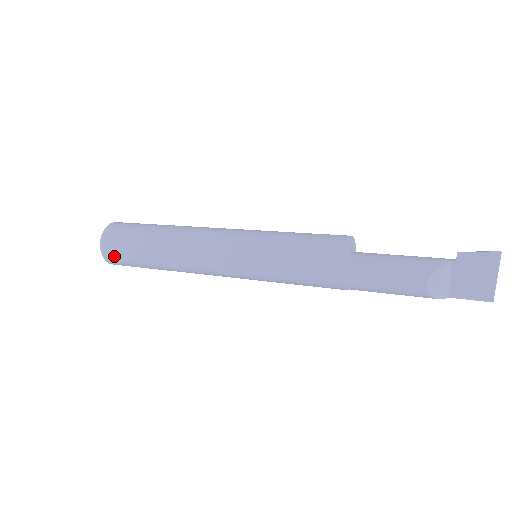
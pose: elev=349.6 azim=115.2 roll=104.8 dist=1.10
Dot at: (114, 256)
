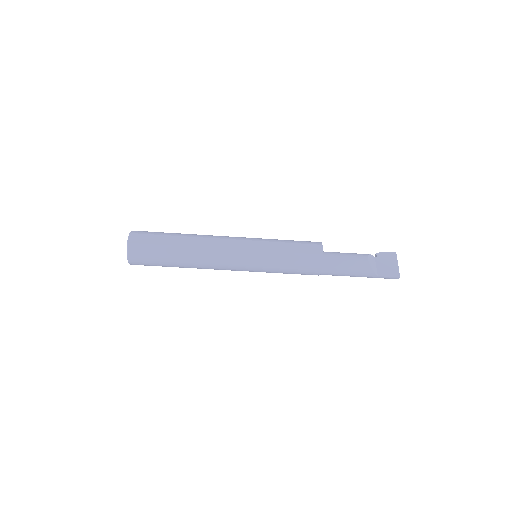
Dot at: (141, 241)
